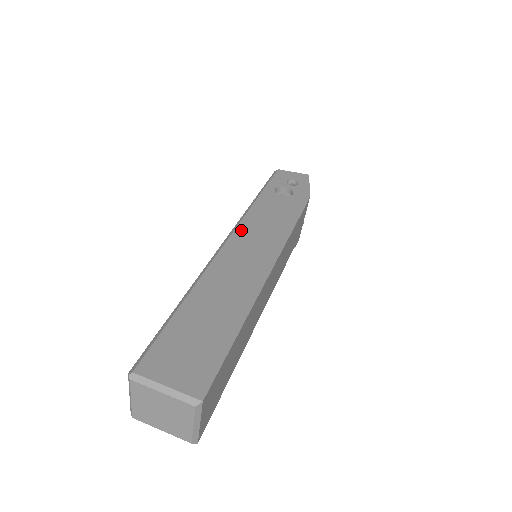
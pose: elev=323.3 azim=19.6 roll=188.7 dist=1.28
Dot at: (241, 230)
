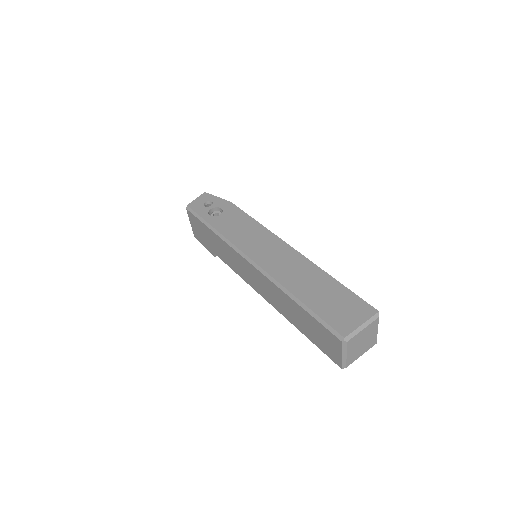
Dot at: (244, 248)
